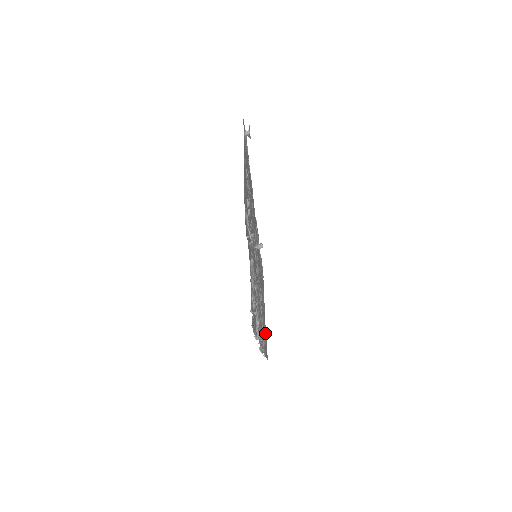
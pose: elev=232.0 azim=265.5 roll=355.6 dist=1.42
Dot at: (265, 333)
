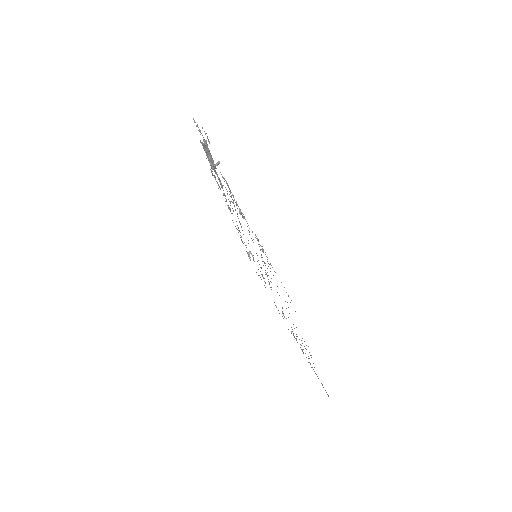
Dot at: occluded
